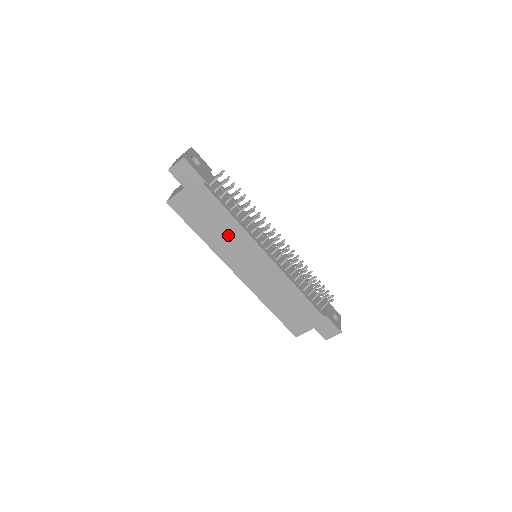
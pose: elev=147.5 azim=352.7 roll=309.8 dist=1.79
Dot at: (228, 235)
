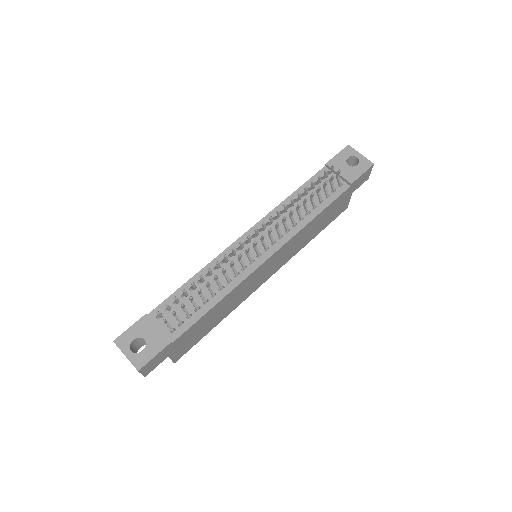
Dot at: (231, 301)
